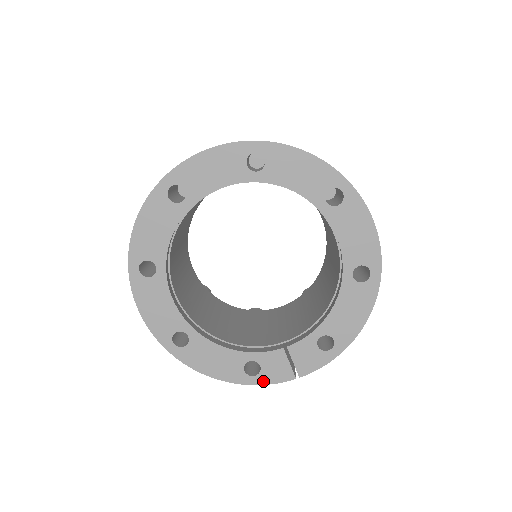
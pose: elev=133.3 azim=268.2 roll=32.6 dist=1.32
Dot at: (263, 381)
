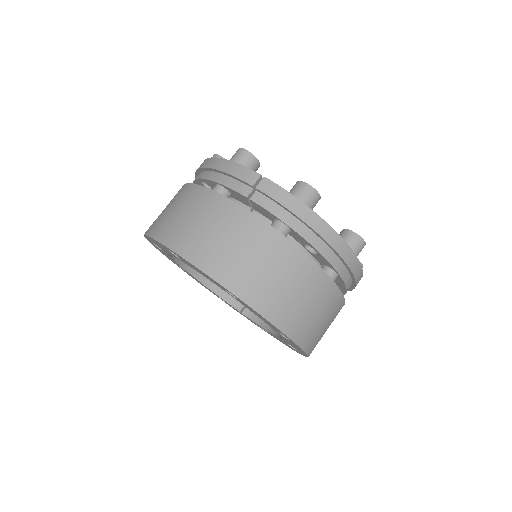
Dot at: occluded
